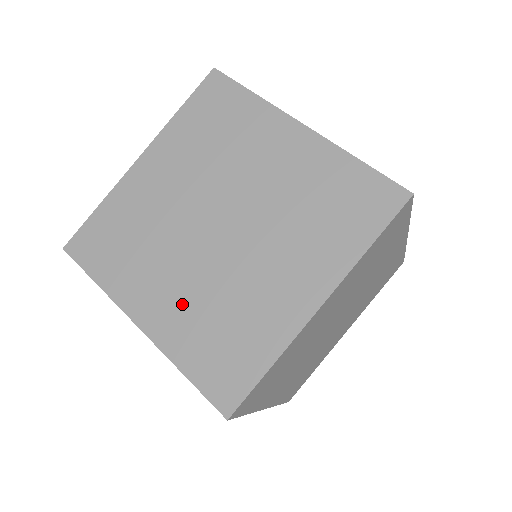
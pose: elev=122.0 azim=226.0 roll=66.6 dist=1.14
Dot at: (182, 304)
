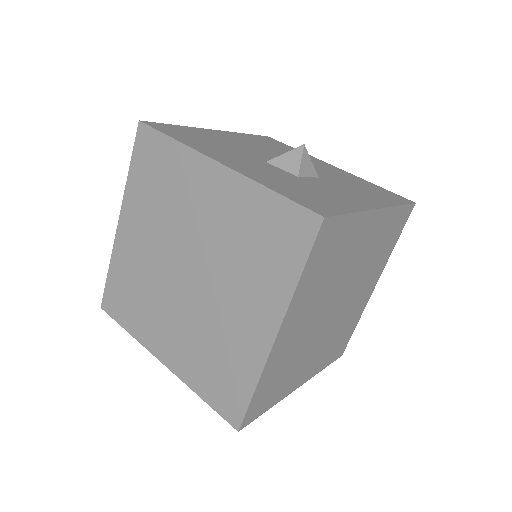
Dot at: (184, 344)
